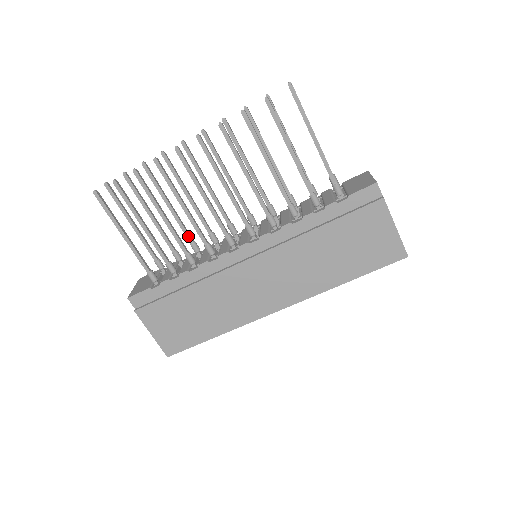
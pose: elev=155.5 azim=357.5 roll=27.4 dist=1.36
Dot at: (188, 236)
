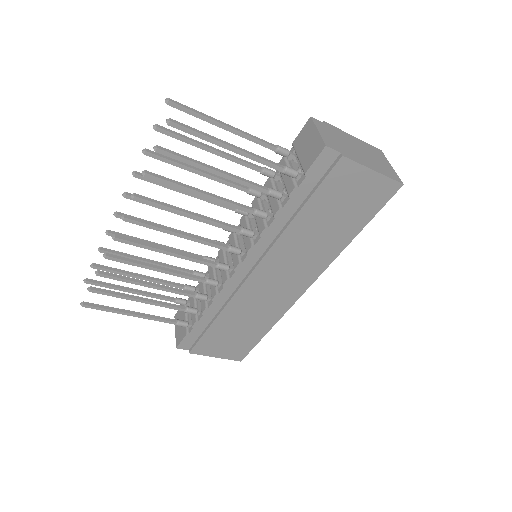
Dot at: (186, 272)
